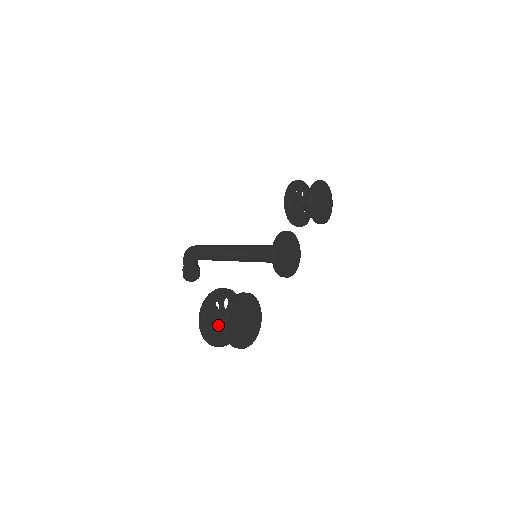
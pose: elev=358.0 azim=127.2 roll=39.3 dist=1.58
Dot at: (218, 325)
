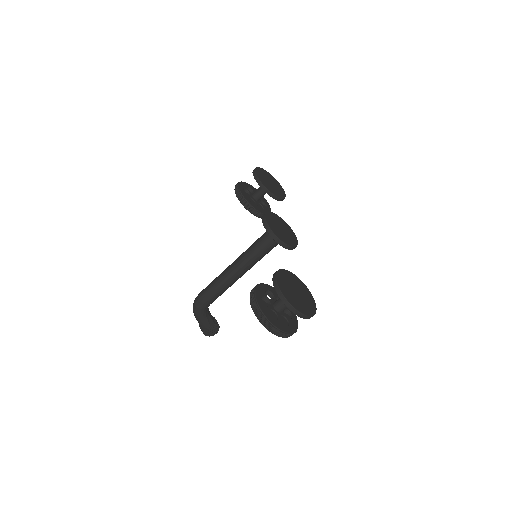
Dot at: (277, 316)
